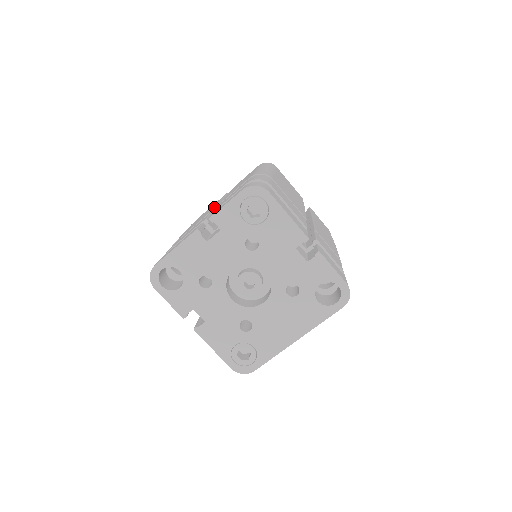
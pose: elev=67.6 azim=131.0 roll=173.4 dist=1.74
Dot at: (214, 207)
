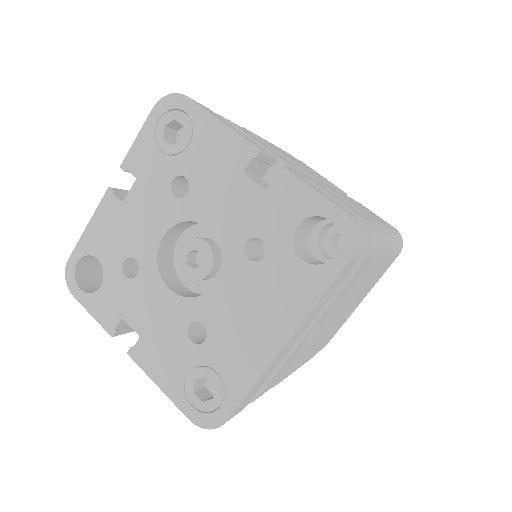
Dot at: occluded
